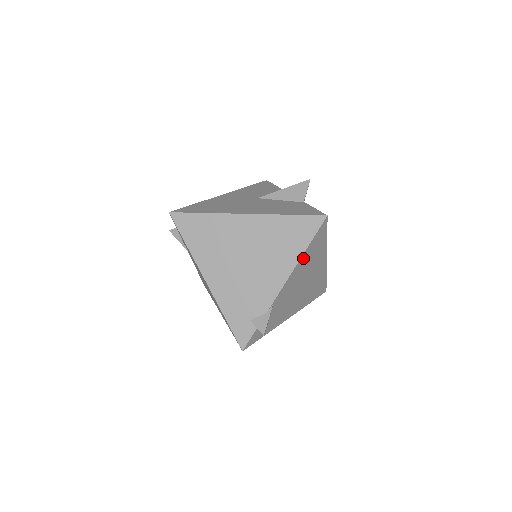
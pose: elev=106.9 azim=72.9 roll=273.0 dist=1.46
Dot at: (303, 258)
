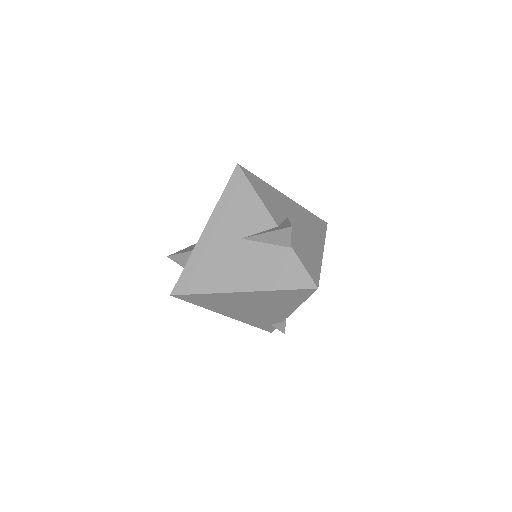
Dot at: occluded
